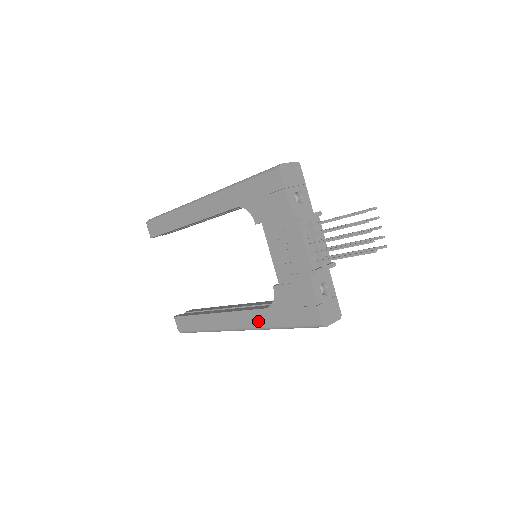
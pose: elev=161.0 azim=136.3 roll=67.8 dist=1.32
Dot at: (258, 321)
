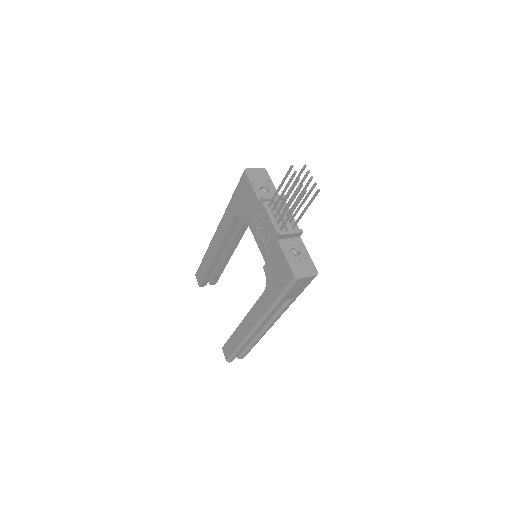
Dot at: (263, 307)
